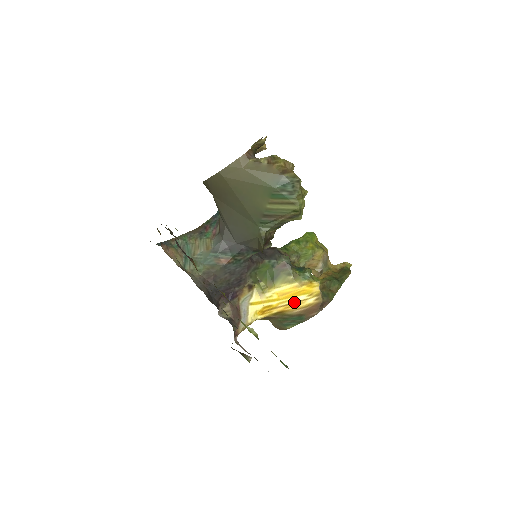
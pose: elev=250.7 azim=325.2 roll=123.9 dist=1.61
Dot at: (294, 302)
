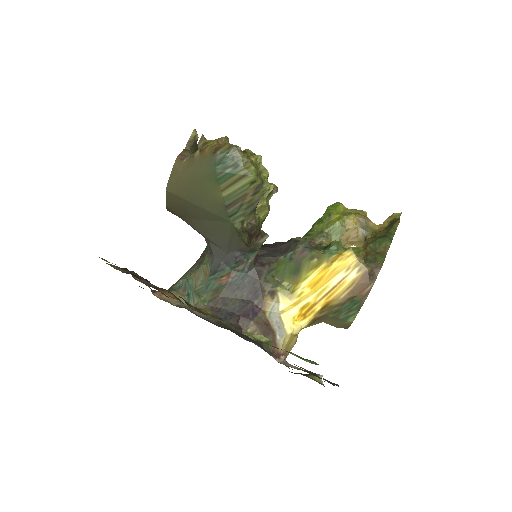
Dot at: (333, 287)
